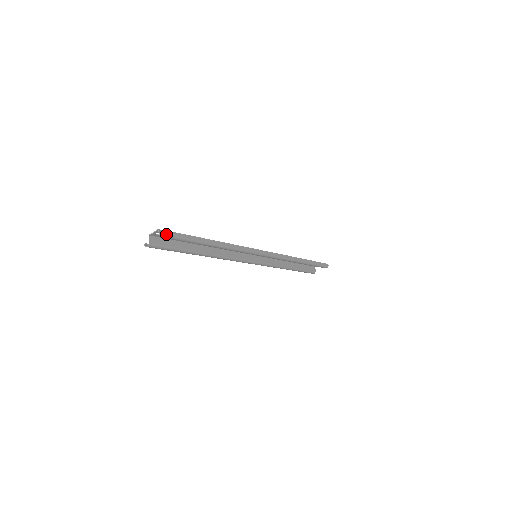
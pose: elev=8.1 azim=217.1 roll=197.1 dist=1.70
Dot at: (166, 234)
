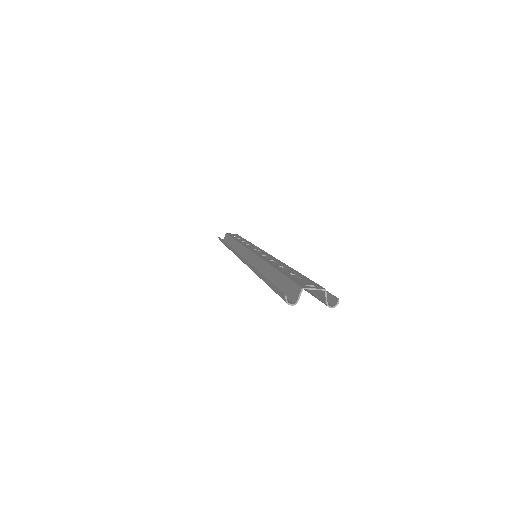
Dot at: (336, 304)
